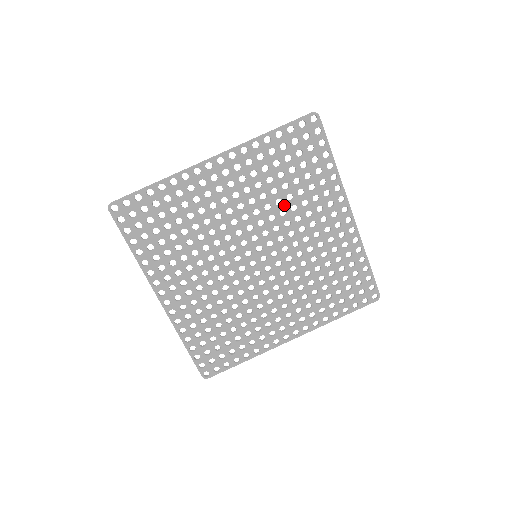
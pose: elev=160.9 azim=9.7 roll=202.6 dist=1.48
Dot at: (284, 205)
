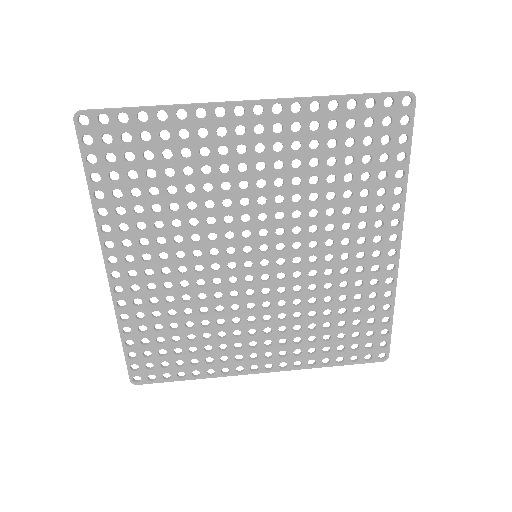
Dot at: (319, 203)
